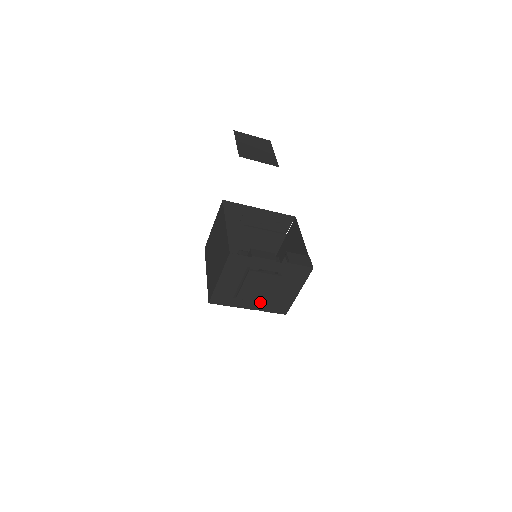
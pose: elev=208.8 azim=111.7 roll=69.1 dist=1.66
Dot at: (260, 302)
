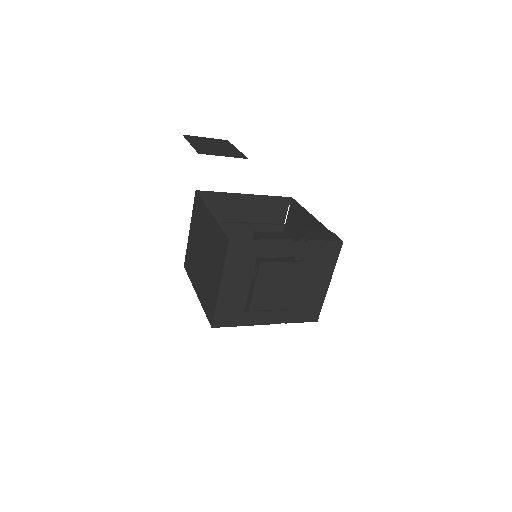
Dot at: (281, 310)
